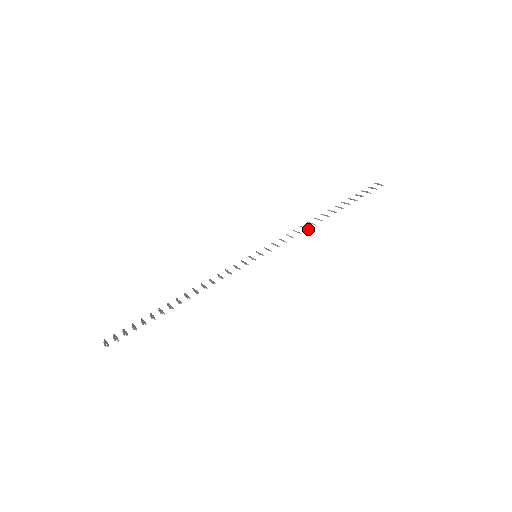
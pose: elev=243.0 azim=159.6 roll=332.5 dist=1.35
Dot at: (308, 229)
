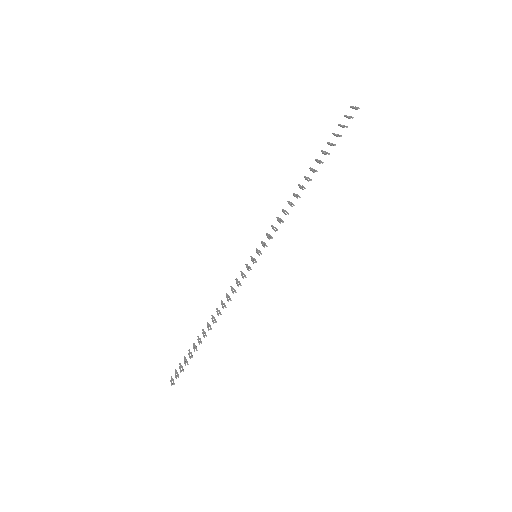
Dot at: occluded
